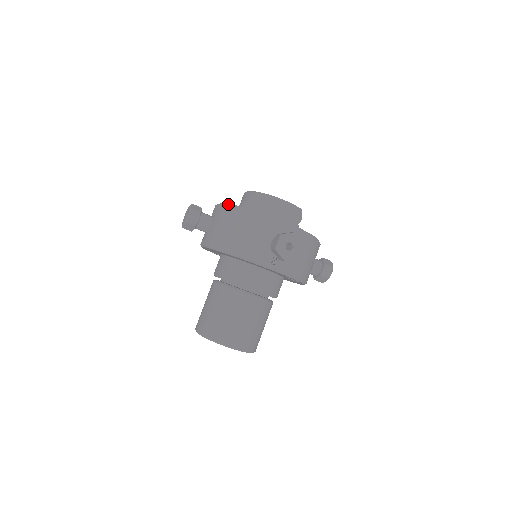
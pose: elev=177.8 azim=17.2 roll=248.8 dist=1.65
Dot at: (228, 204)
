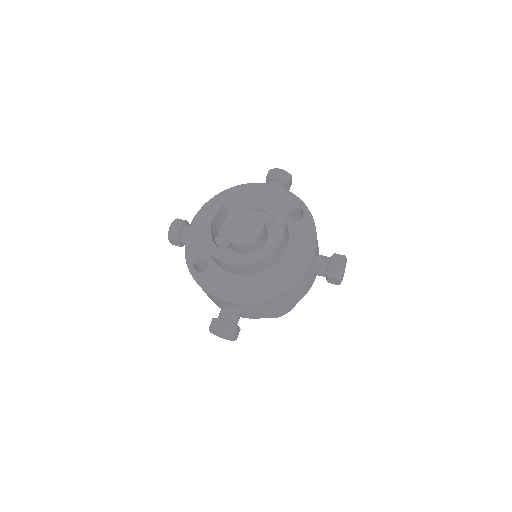
Dot at: (256, 301)
